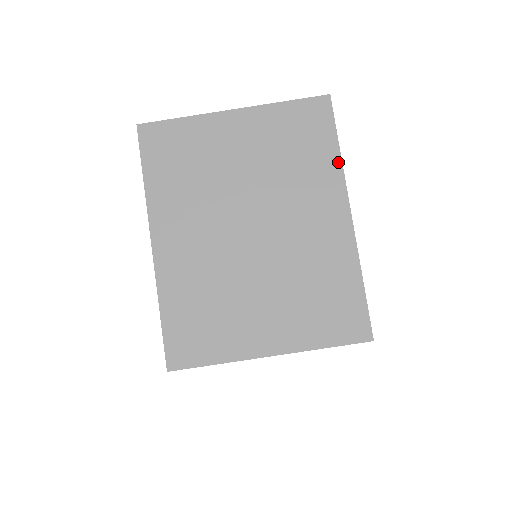
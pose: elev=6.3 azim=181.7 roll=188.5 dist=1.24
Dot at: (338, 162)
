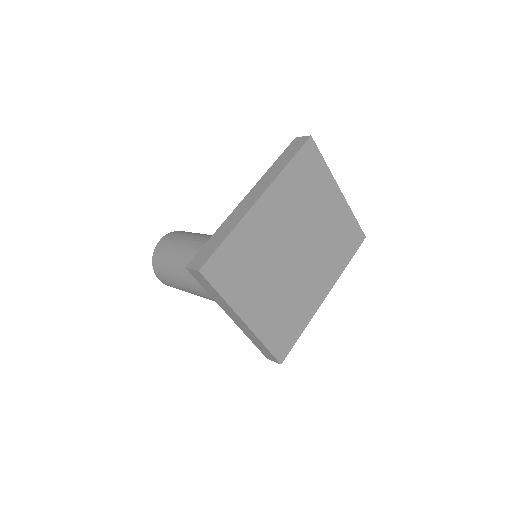
Dot at: (343, 268)
